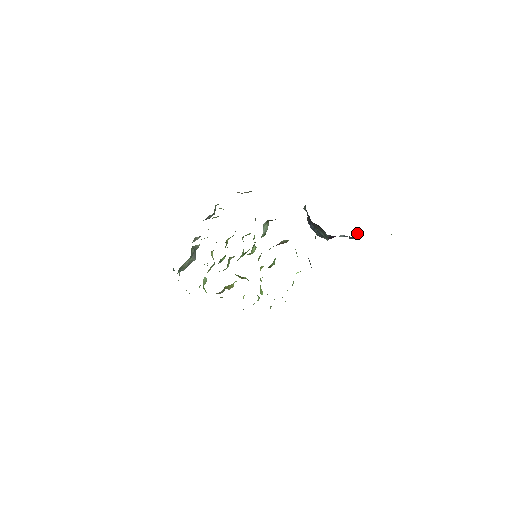
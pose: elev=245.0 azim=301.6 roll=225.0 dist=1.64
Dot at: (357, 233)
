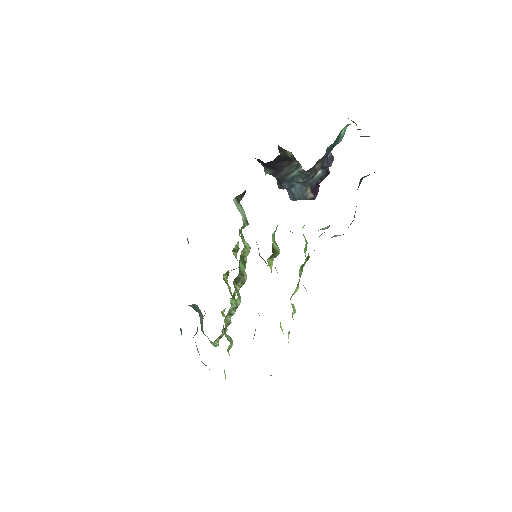
Dot at: (329, 156)
